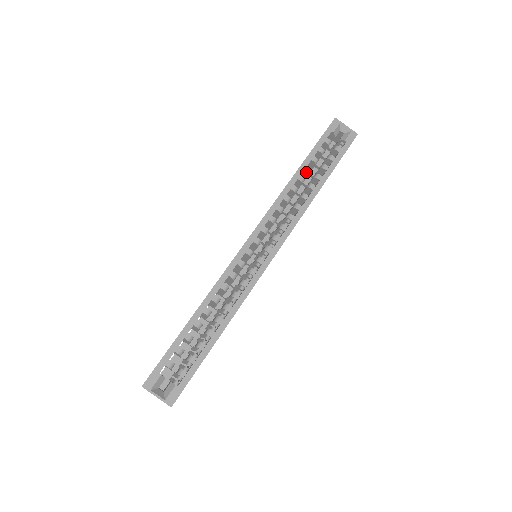
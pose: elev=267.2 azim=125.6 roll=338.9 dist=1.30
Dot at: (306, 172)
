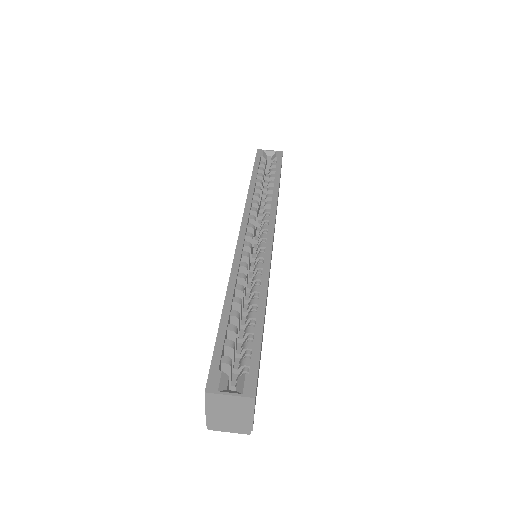
Dot at: (258, 184)
